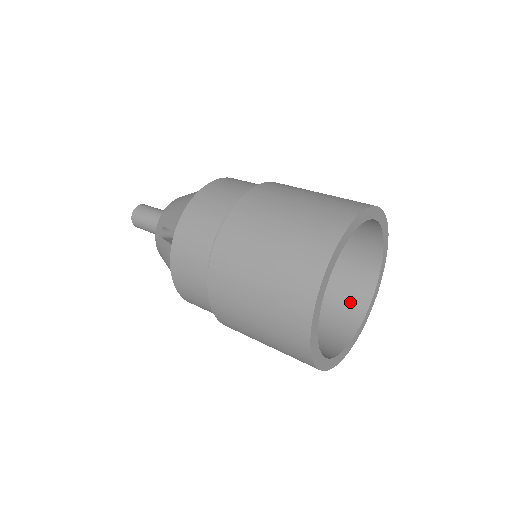
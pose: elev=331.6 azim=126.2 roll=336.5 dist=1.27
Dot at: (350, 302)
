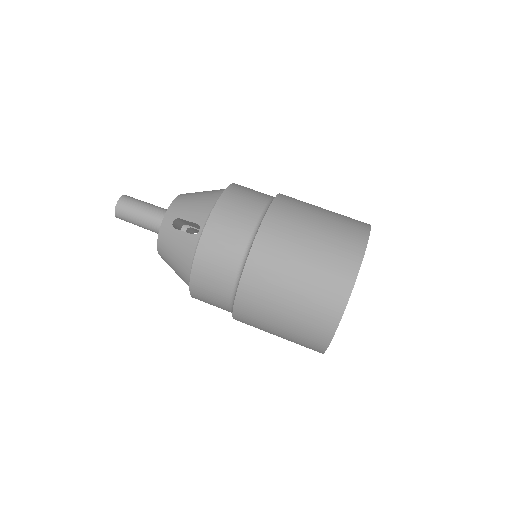
Dot at: occluded
